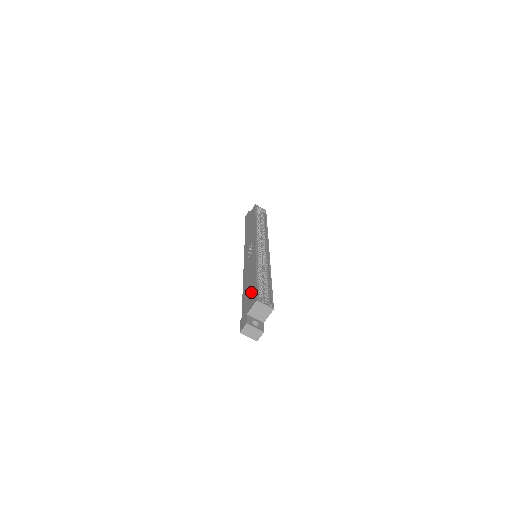
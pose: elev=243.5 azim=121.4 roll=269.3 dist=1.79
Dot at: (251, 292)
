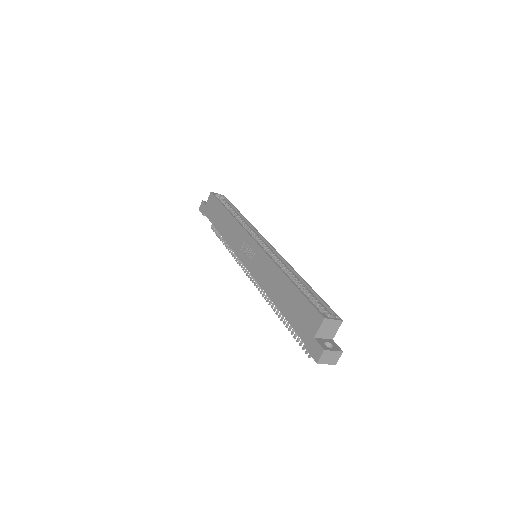
Dot at: (300, 308)
